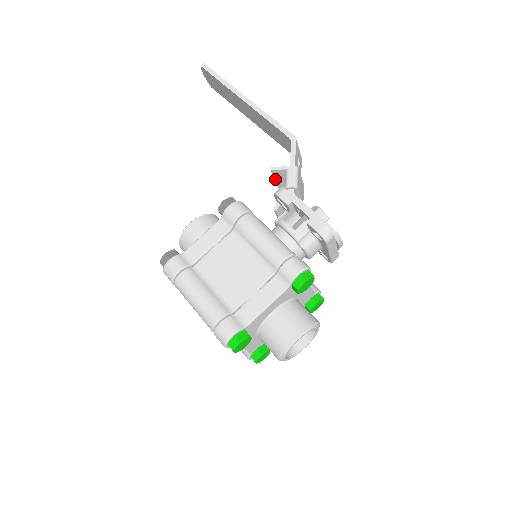
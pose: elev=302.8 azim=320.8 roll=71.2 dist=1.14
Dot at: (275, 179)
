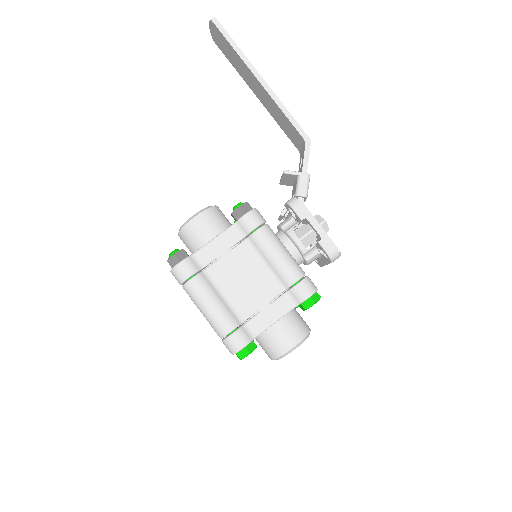
Dot at: (282, 178)
